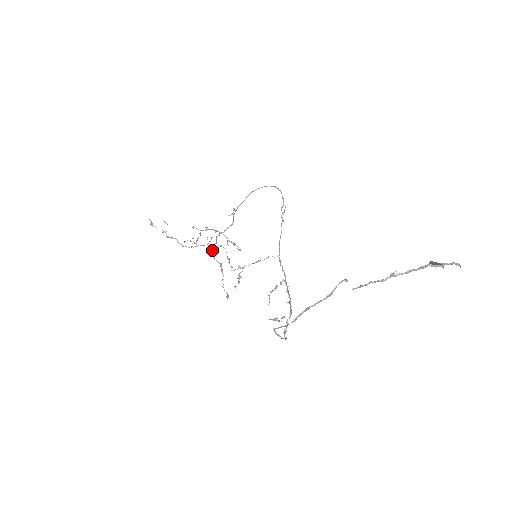
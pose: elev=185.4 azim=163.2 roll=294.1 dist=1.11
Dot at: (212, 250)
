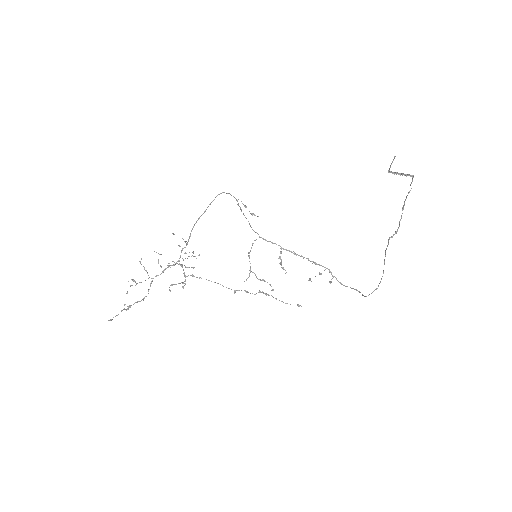
Dot at: (241, 290)
